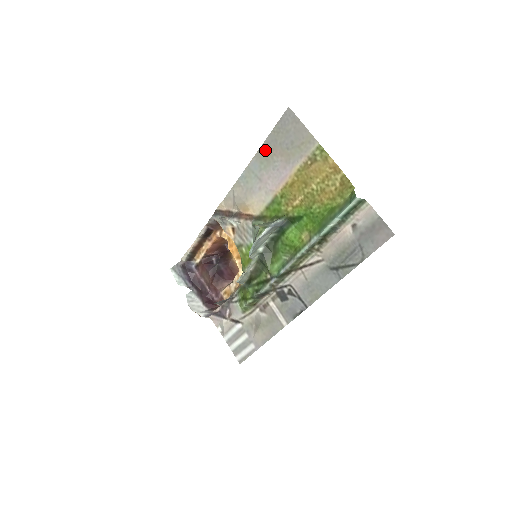
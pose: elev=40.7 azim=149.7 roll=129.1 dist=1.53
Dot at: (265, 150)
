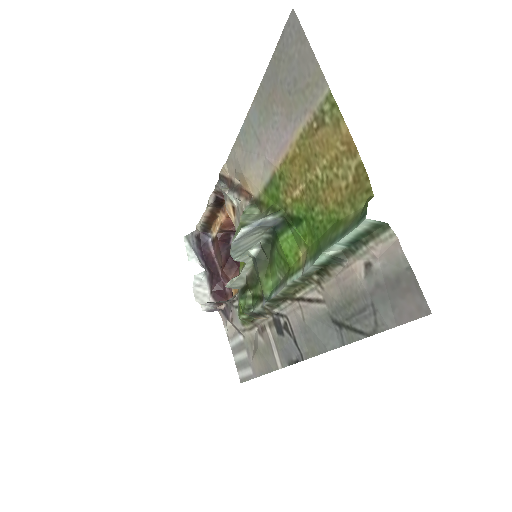
Dot at: (264, 91)
